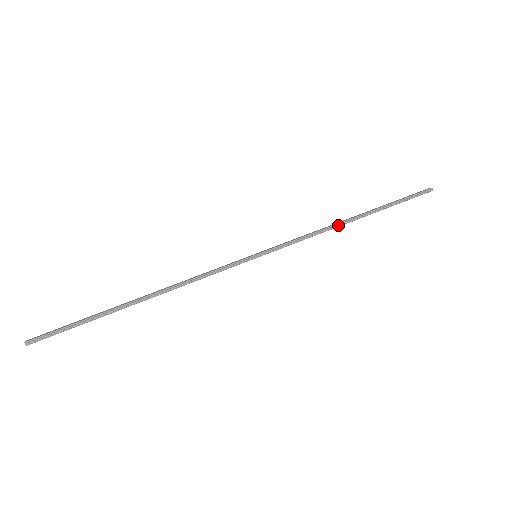
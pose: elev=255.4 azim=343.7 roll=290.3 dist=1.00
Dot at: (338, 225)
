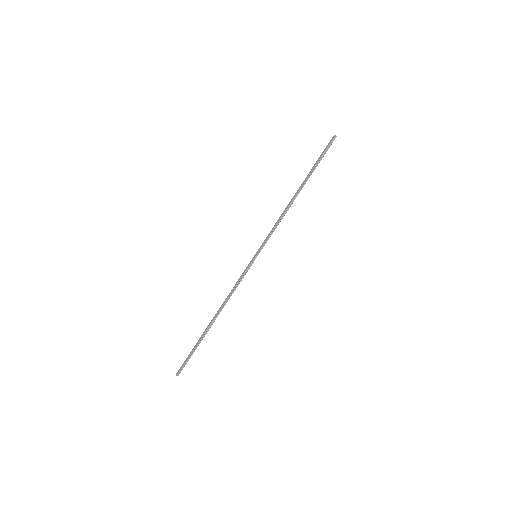
Dot at: (291, 204)
